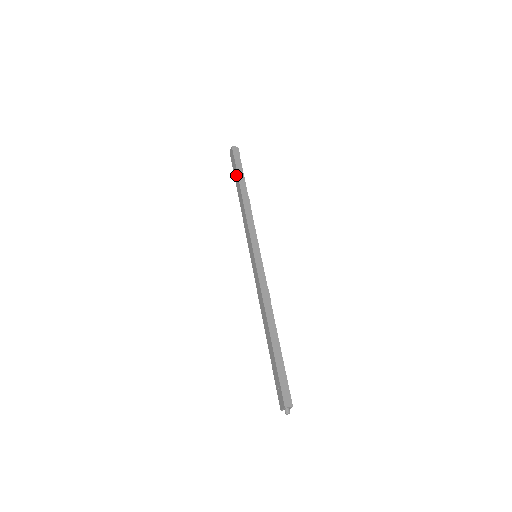
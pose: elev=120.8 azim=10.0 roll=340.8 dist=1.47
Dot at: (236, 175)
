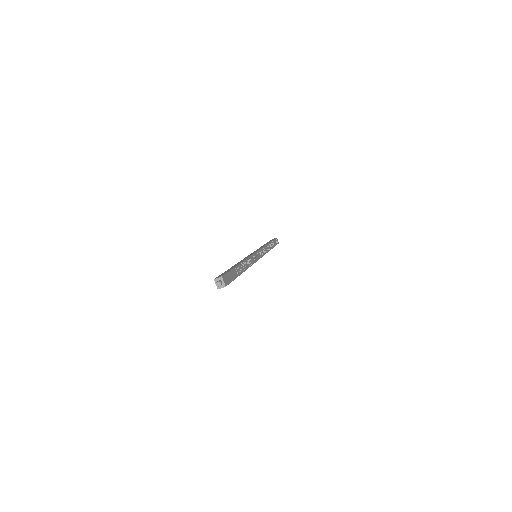
Dot at: occluded
